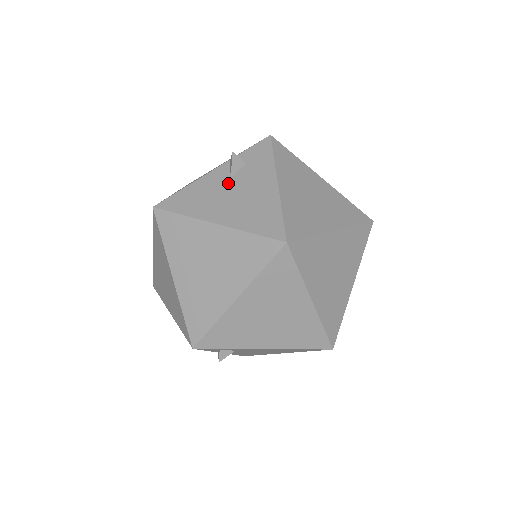
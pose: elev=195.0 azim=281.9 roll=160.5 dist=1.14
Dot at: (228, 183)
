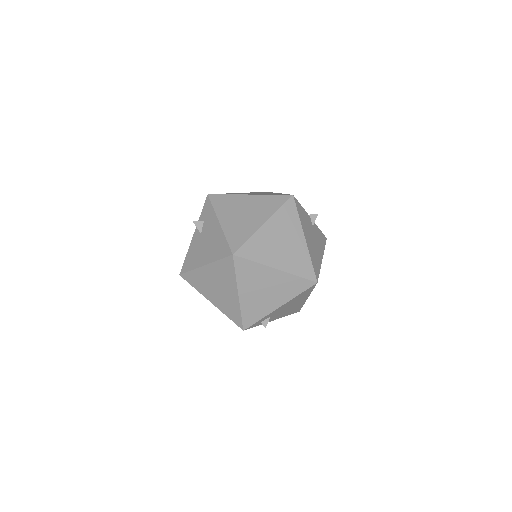
Dot at: (201, 238)
